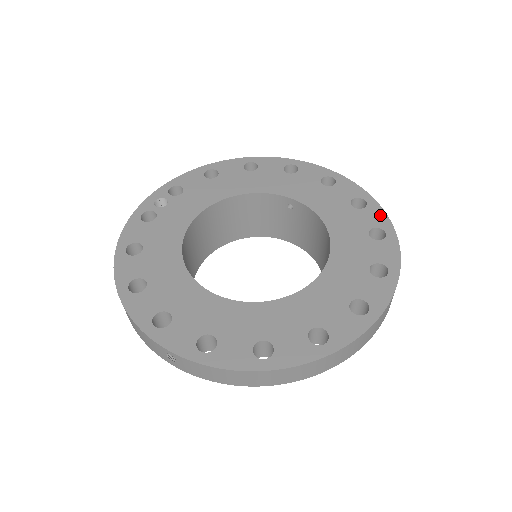
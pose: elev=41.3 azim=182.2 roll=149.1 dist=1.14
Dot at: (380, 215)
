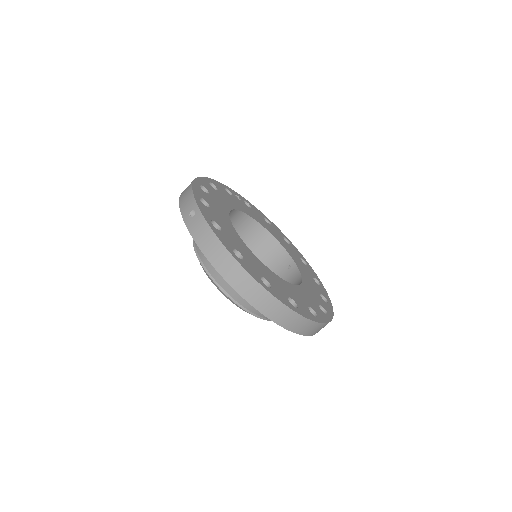
Dot at: (330, 310)
